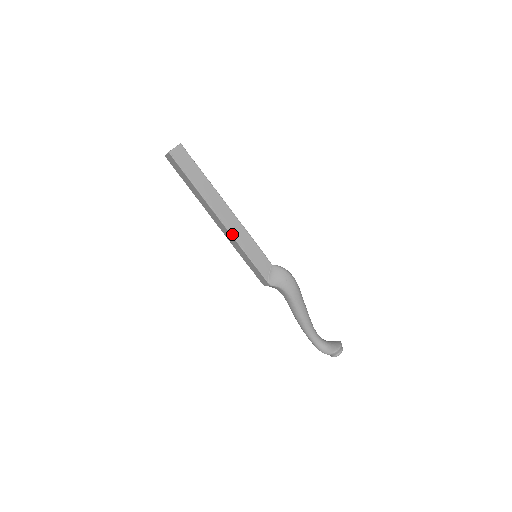
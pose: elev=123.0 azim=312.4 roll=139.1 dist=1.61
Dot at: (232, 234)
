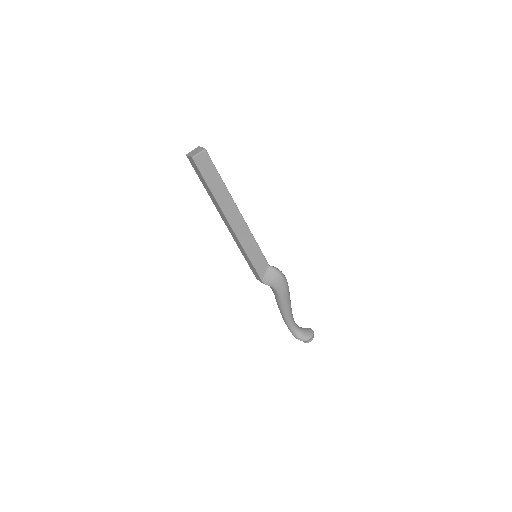
Dot at: (239, 238)
